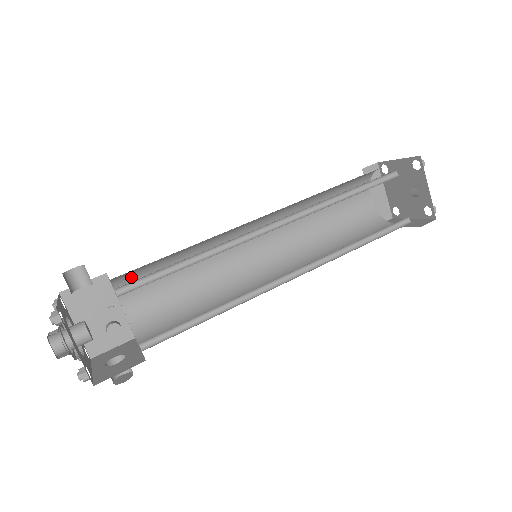
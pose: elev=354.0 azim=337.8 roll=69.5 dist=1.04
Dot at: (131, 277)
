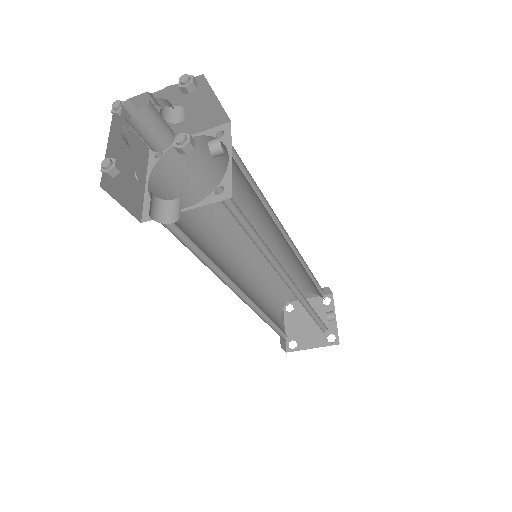
Dot at: (175, 169)
